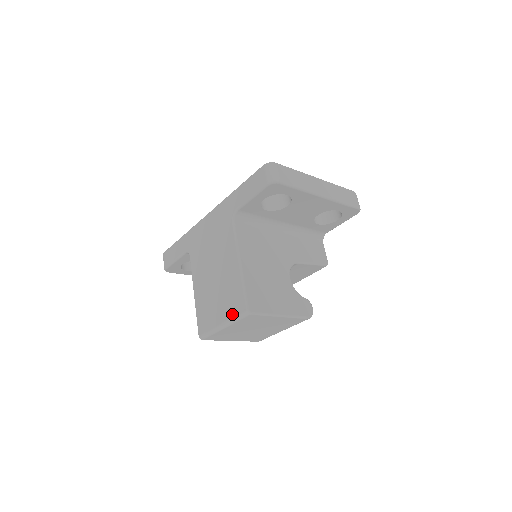
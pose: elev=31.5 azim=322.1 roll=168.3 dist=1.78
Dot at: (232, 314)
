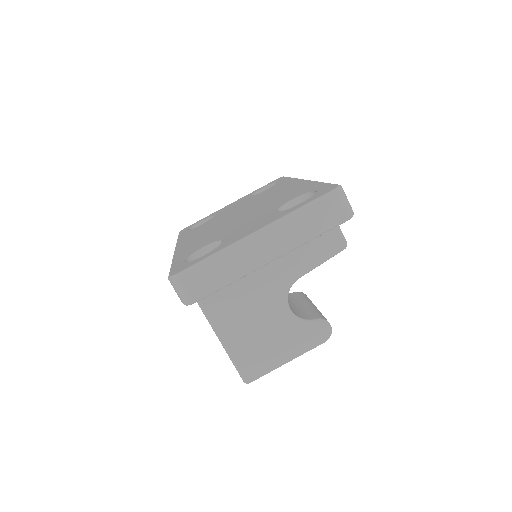
Dot at: occluded
